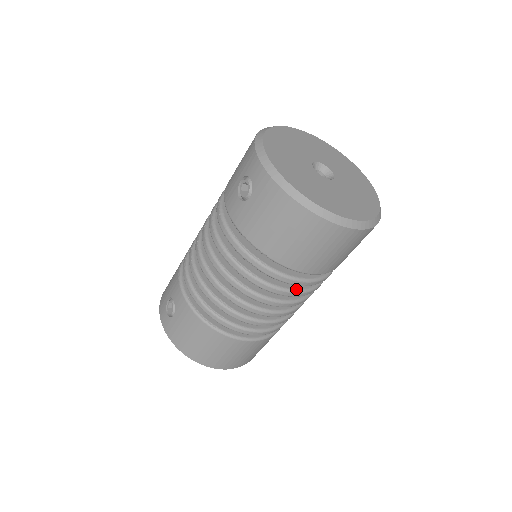
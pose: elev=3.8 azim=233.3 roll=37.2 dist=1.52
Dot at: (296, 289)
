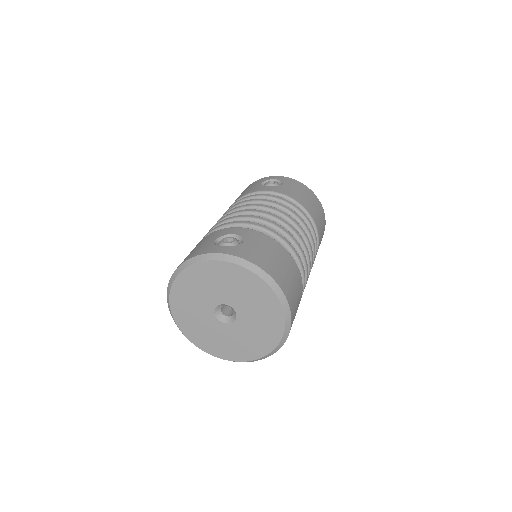
Dot at: occluded
